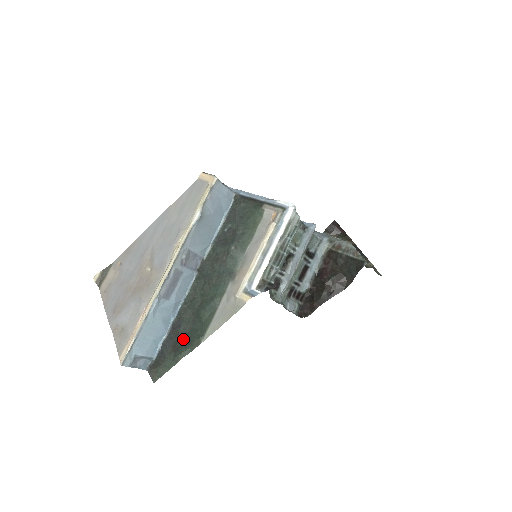
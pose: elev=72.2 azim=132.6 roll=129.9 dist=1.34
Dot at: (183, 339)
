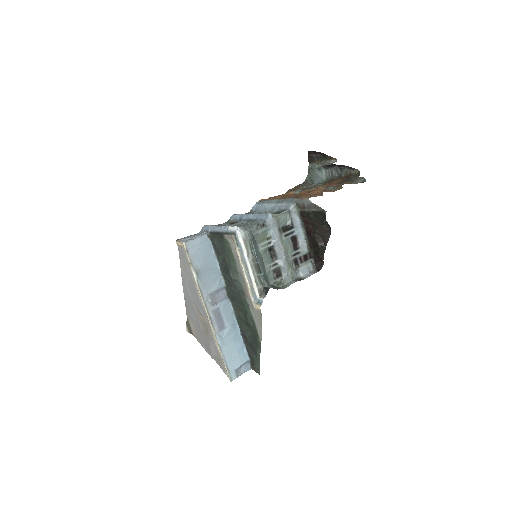
Dot at: (252, 343)
